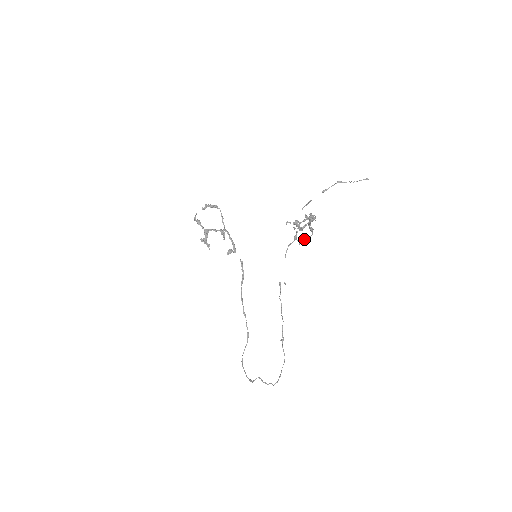
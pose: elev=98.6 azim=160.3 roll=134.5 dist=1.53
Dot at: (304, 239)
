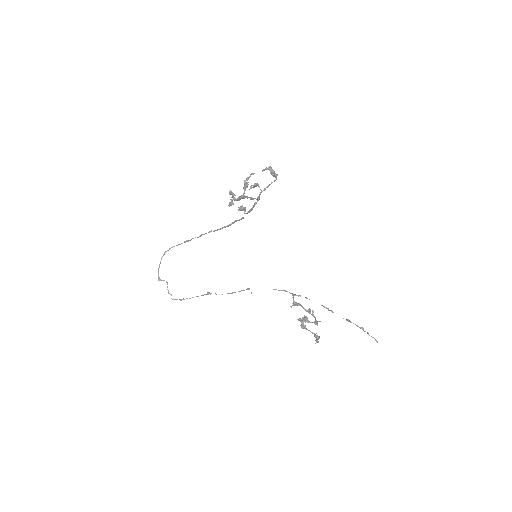
Dot at: (298, 305)
